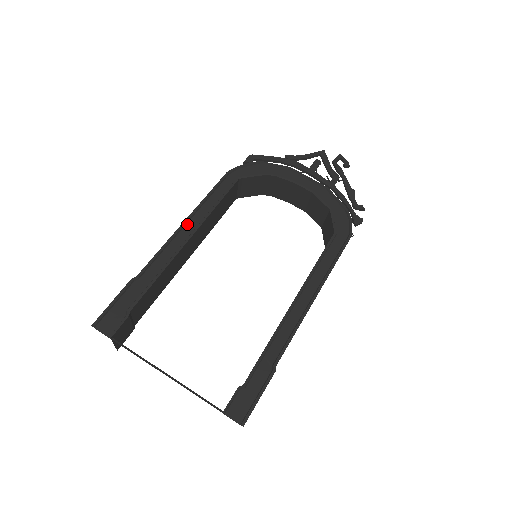
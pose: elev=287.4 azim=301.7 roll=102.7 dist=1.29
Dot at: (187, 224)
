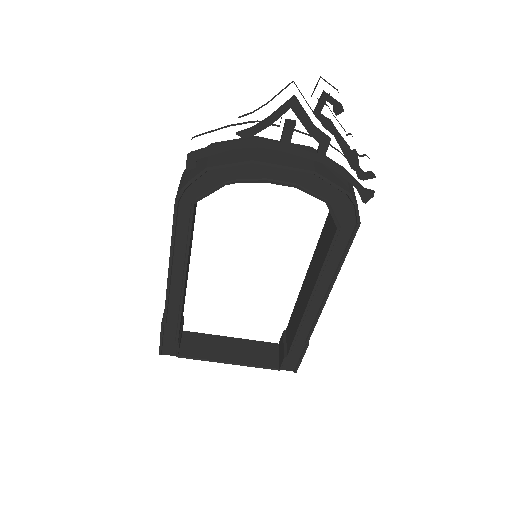
Dot at: (173, 271)
